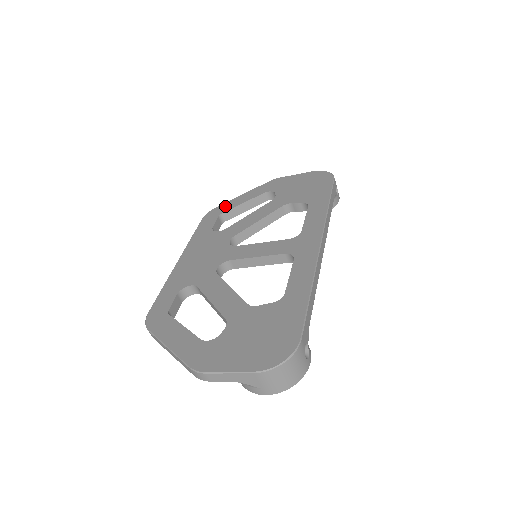
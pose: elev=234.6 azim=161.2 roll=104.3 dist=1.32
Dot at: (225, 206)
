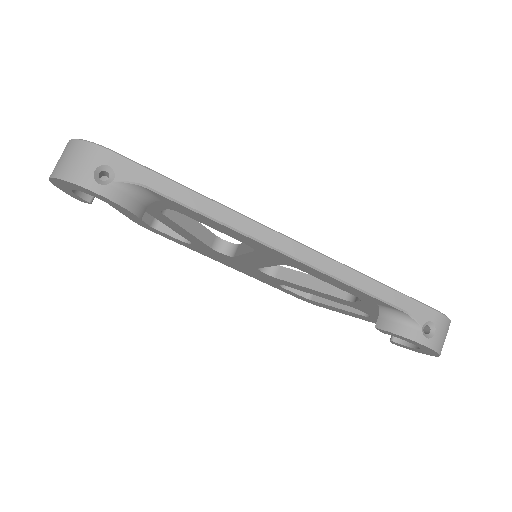
Dot at: occluded
